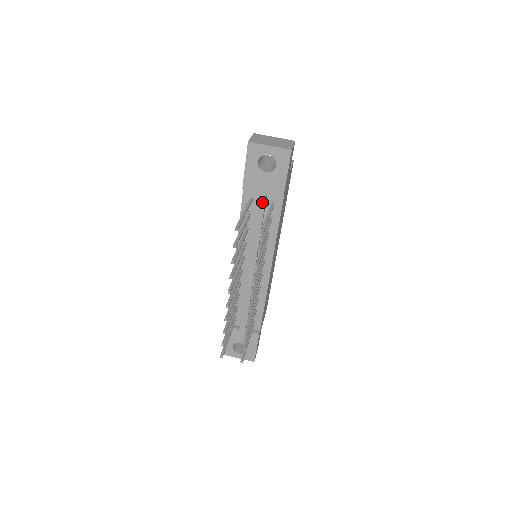
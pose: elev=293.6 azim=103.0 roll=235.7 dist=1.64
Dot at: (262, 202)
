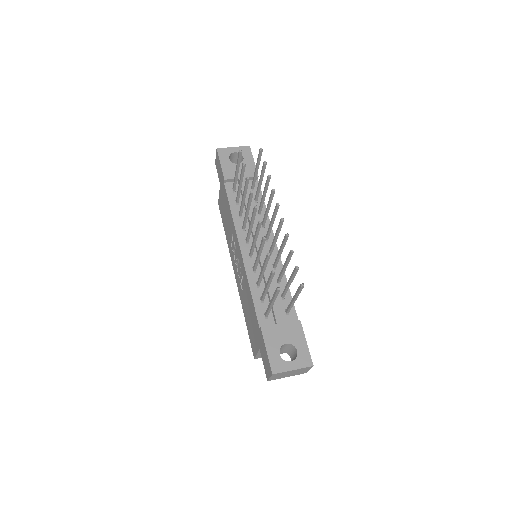
Dot at: (244, 185)
